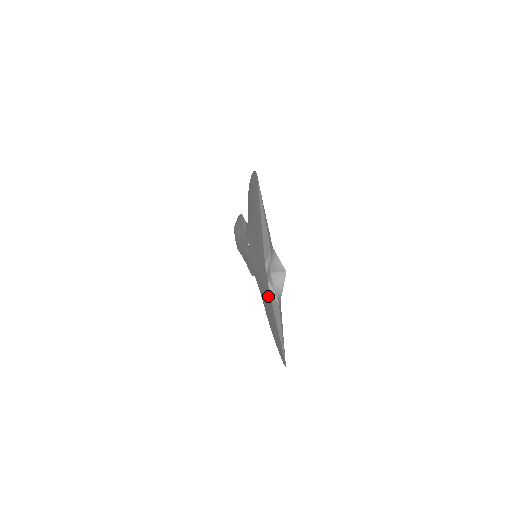
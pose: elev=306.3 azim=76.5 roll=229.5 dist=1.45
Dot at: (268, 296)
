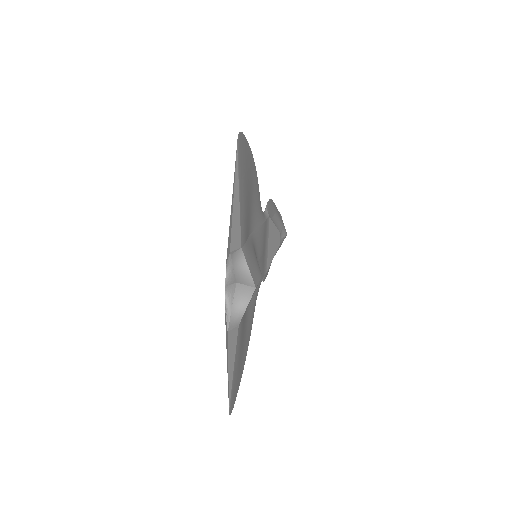
Dot at: occluded
